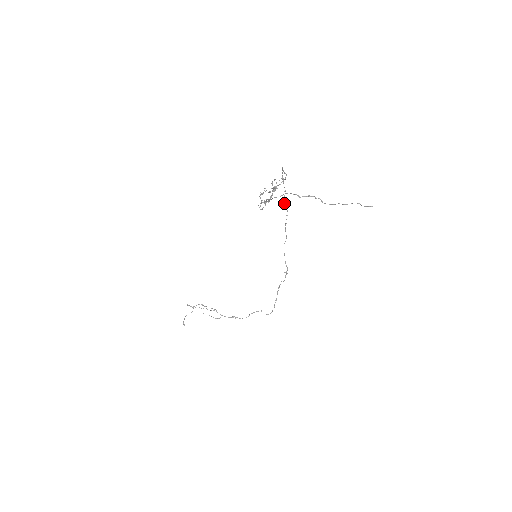
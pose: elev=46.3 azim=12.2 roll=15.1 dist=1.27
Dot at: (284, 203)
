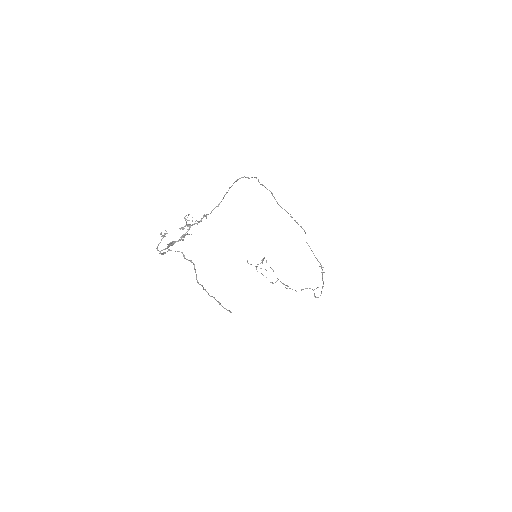
Dot at: (279, 205)
